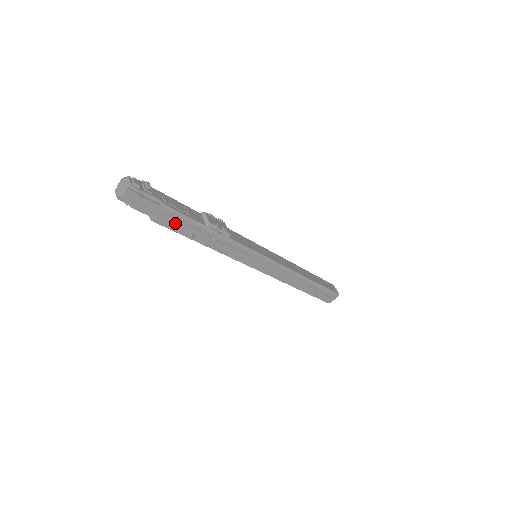
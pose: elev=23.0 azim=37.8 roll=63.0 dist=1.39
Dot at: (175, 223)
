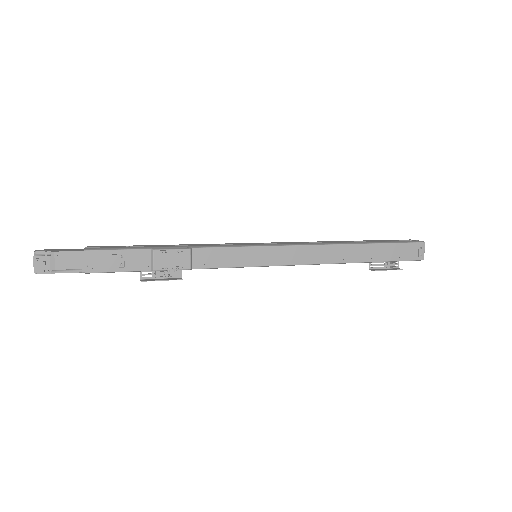
Dot at: occluded
